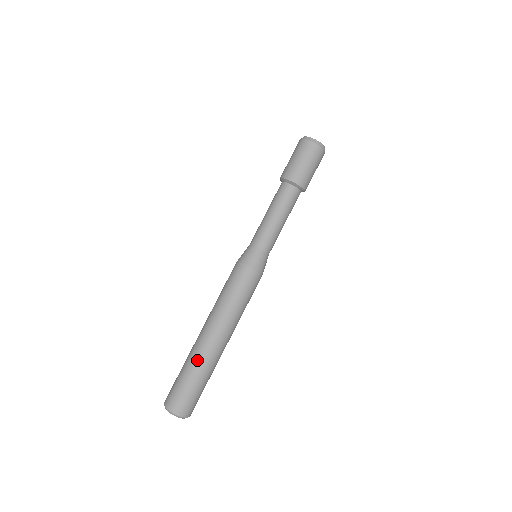
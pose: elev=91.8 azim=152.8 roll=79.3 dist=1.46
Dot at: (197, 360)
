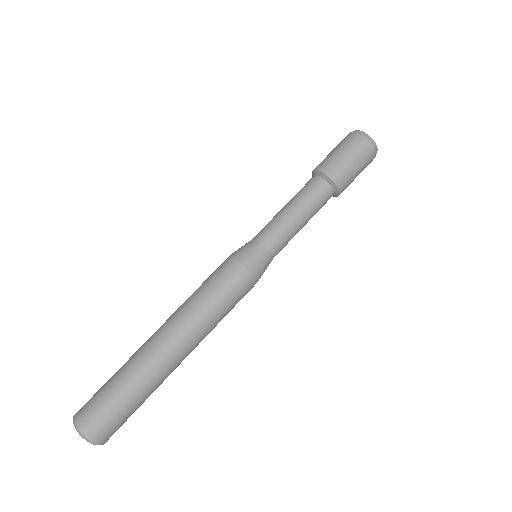
Dot at: (142, 372)
